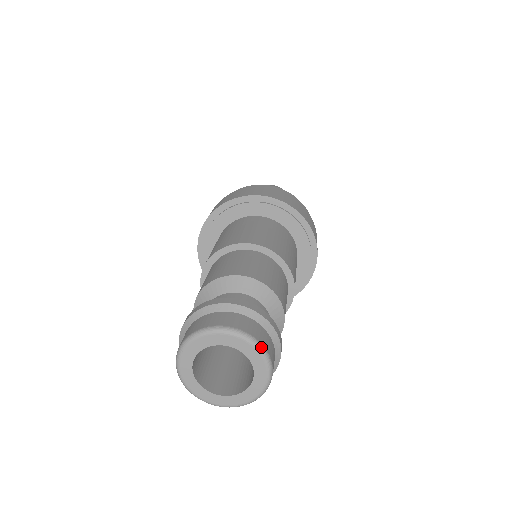
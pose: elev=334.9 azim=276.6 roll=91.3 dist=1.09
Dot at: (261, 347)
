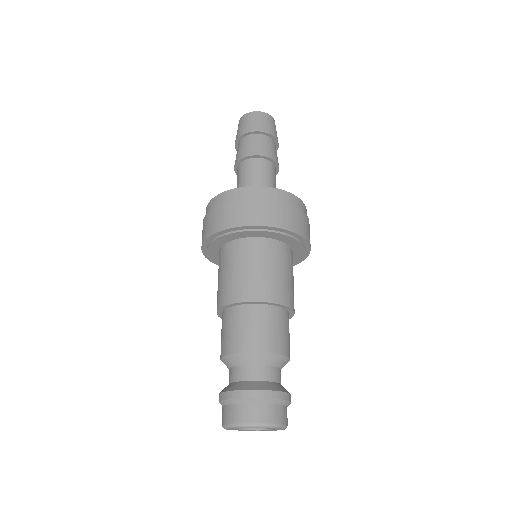
Dot at: (281, 426)
